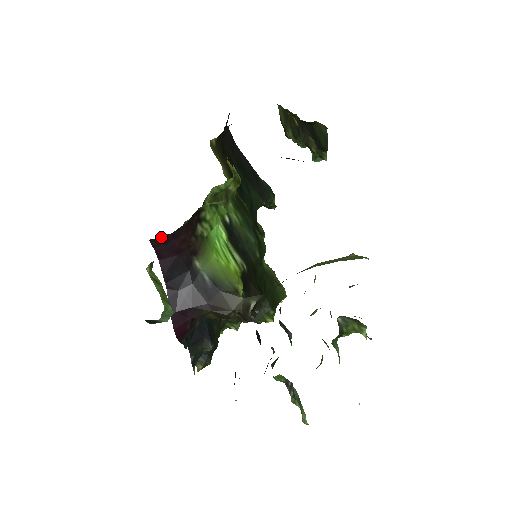
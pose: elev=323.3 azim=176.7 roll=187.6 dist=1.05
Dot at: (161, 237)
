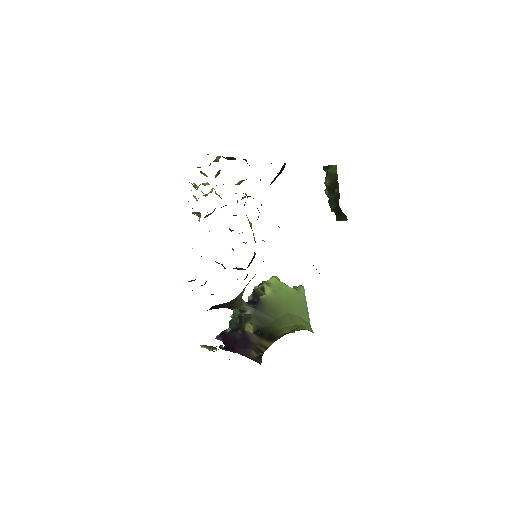
Dot at: occluded
